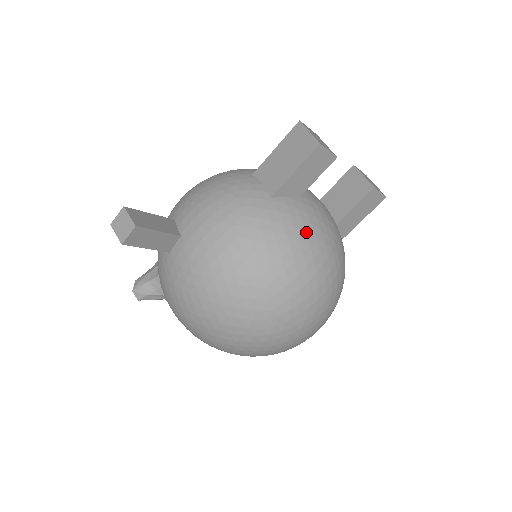
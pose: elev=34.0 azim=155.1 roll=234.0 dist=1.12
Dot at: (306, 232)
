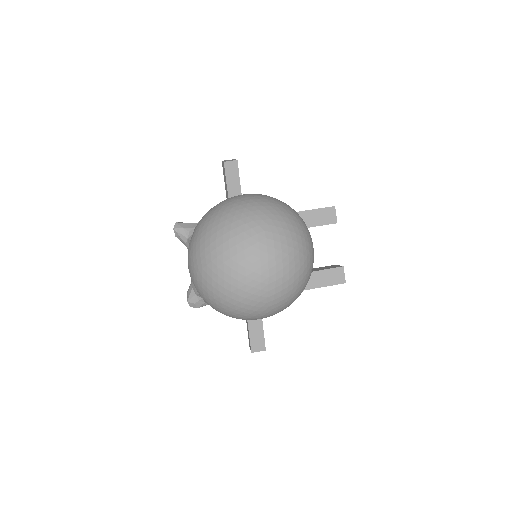
Dot at: (304, 228)
